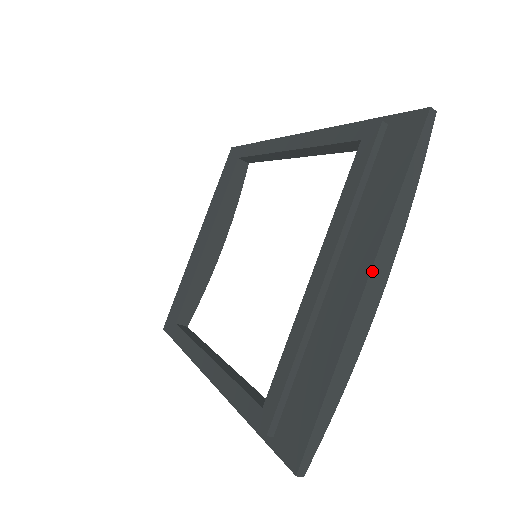
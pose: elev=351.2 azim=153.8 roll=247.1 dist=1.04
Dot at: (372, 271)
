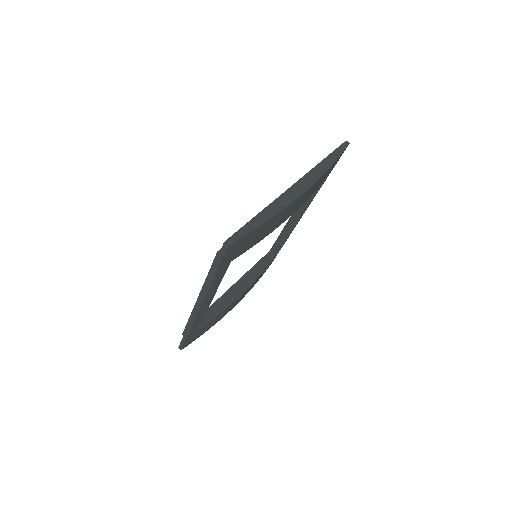
Dot at: (300, 180)
